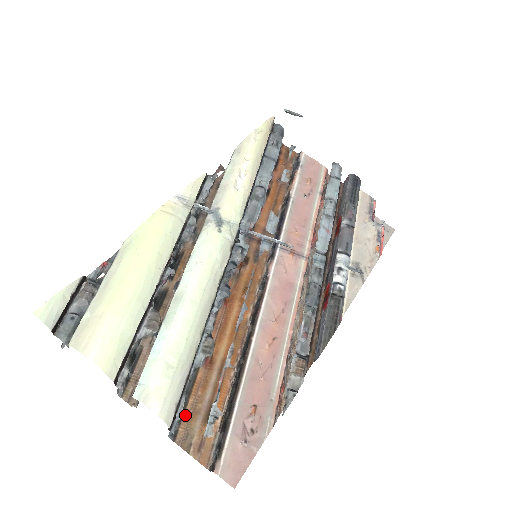
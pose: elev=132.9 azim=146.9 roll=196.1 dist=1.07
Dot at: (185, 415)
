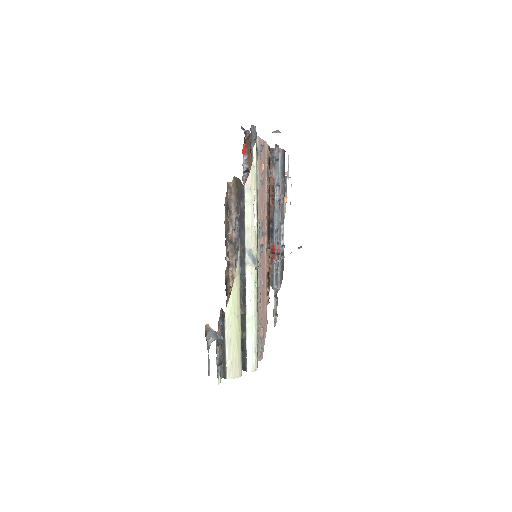
Dot at: occluded
